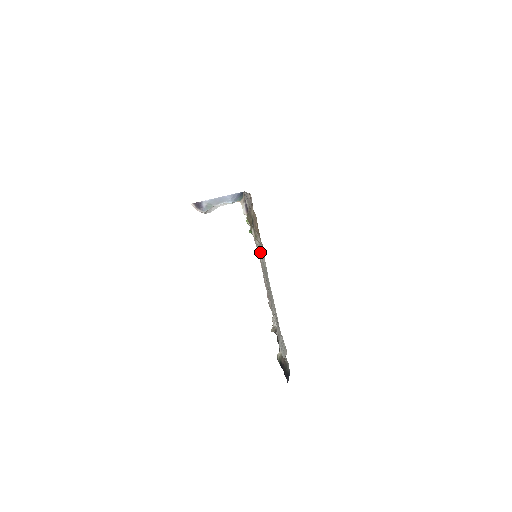
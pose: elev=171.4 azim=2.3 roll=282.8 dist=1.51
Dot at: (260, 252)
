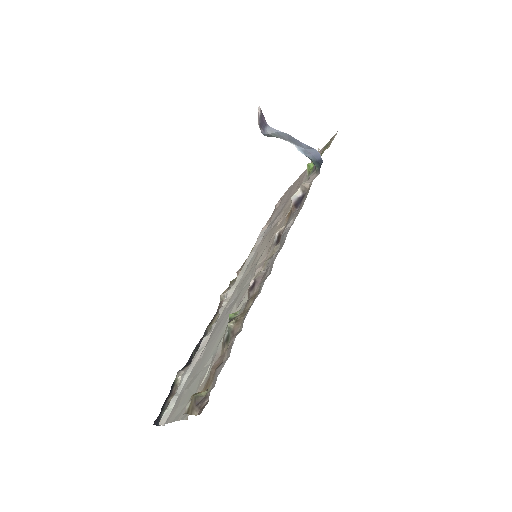
Dot at: (218, 346)
